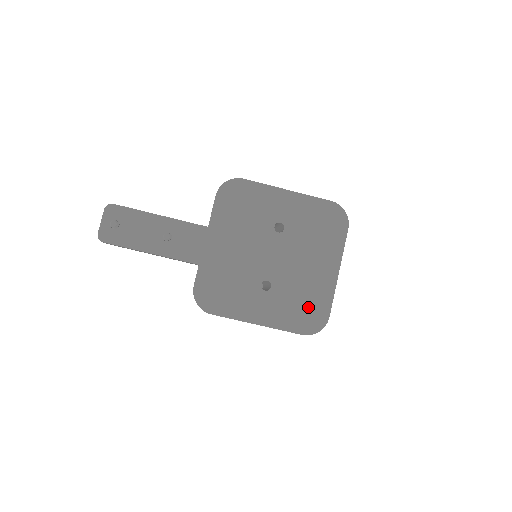
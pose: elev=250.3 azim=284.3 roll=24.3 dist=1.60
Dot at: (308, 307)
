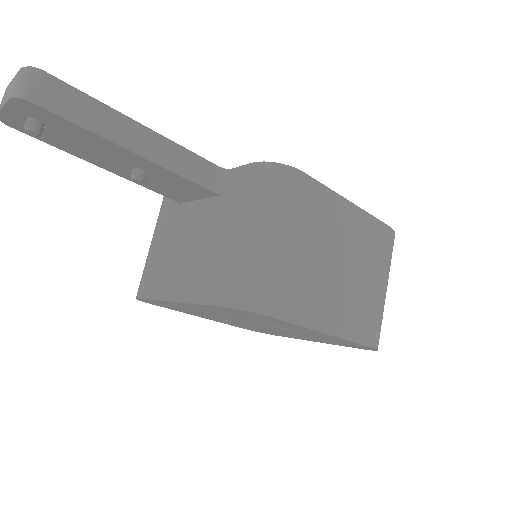
Dot at: (262, 331)
